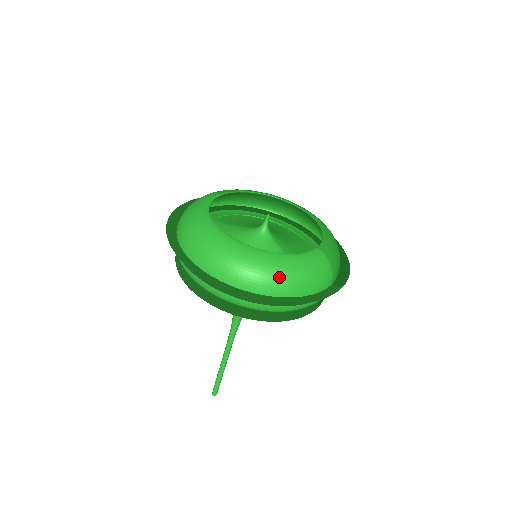
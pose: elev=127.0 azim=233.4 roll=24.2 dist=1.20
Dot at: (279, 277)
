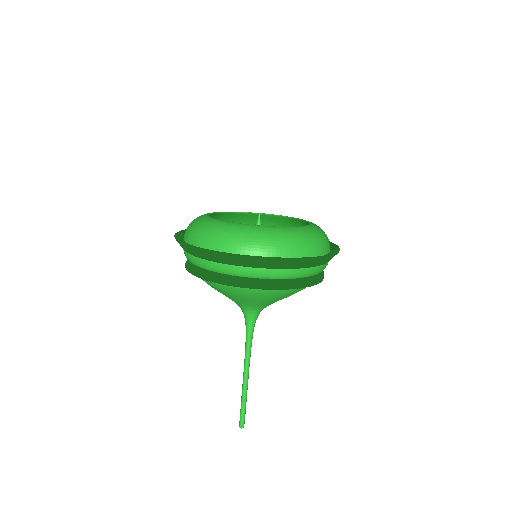
Dot at: (302, 241)
